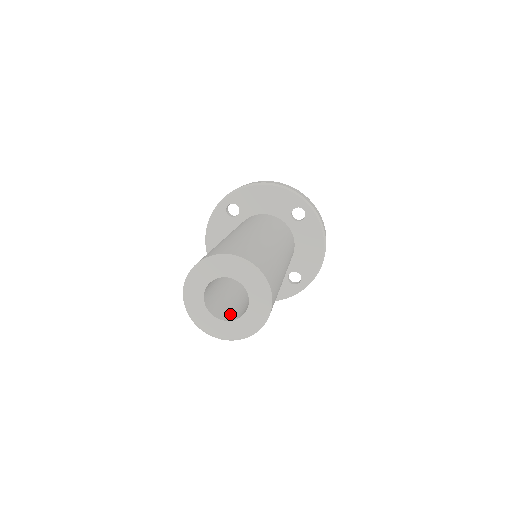
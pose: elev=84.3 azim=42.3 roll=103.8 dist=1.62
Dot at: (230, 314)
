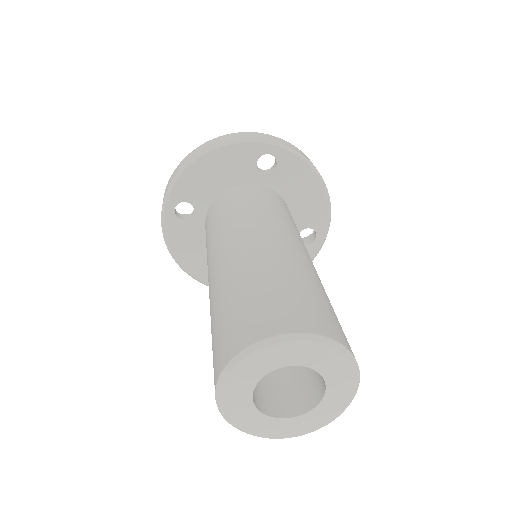
Dot at: (300, 393)
